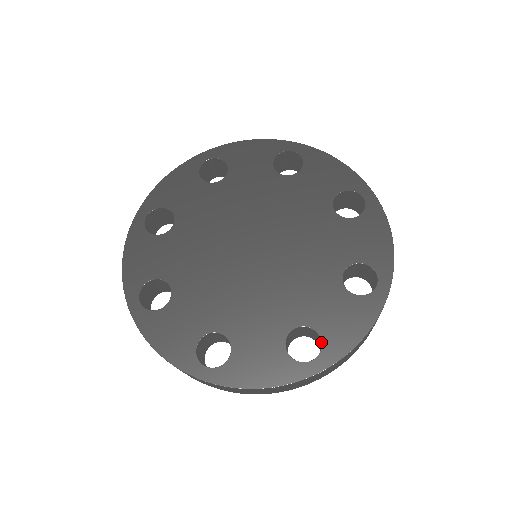
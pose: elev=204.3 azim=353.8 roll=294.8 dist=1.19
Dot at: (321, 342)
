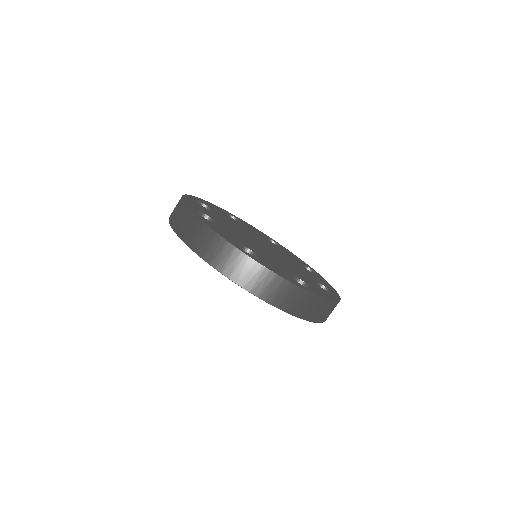
Dot at: (258, 258)
